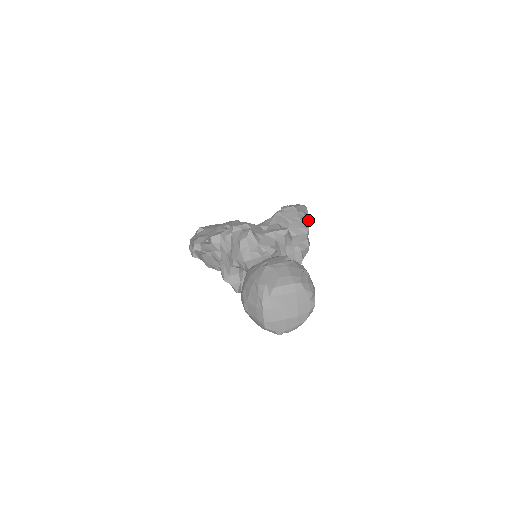
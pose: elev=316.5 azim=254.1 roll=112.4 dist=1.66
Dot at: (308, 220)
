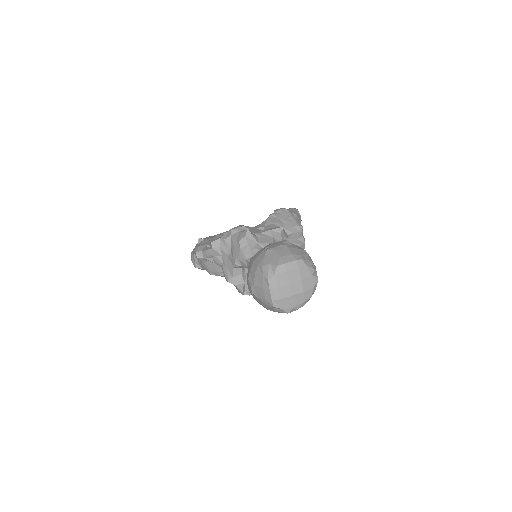
Dot at: occluded
